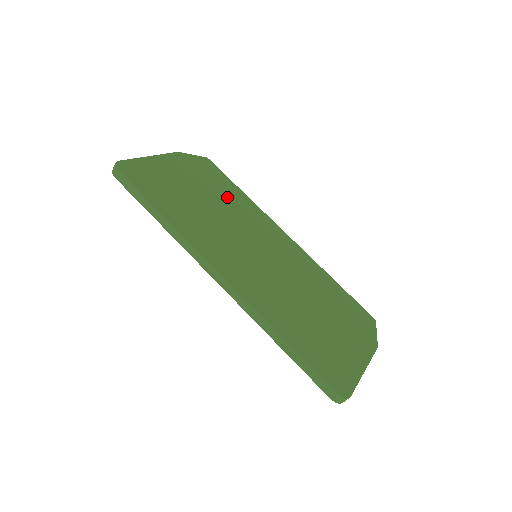
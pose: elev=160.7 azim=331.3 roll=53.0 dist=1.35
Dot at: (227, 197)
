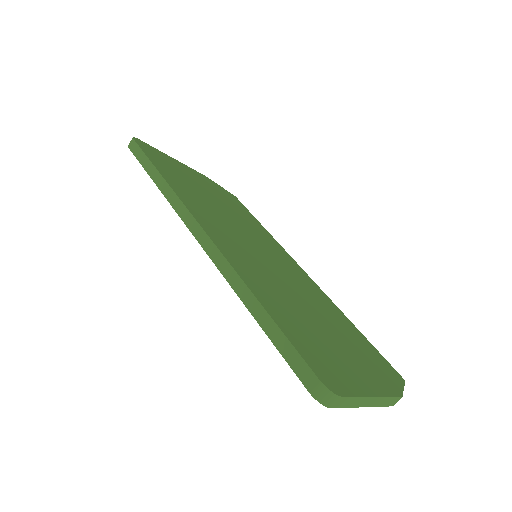
Dot at: (243, 216)
